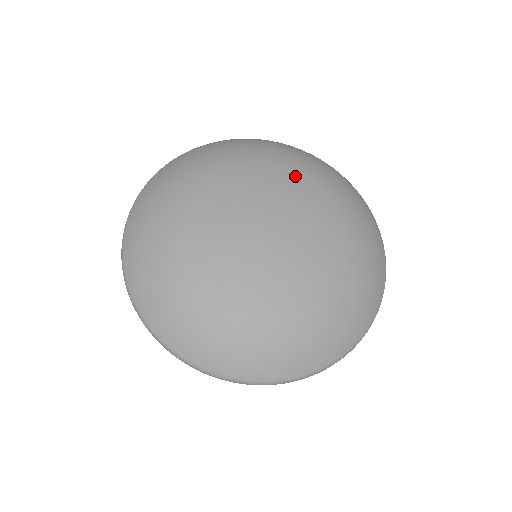
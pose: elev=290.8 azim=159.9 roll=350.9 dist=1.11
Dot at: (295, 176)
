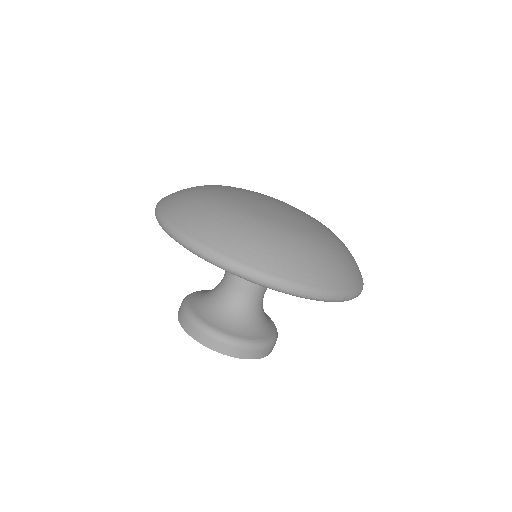
Dot at: occluded
